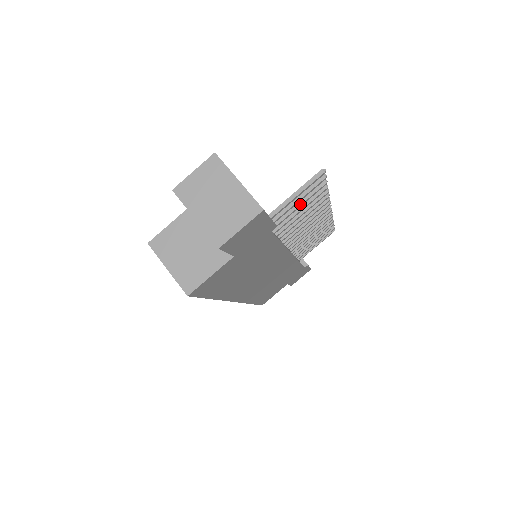
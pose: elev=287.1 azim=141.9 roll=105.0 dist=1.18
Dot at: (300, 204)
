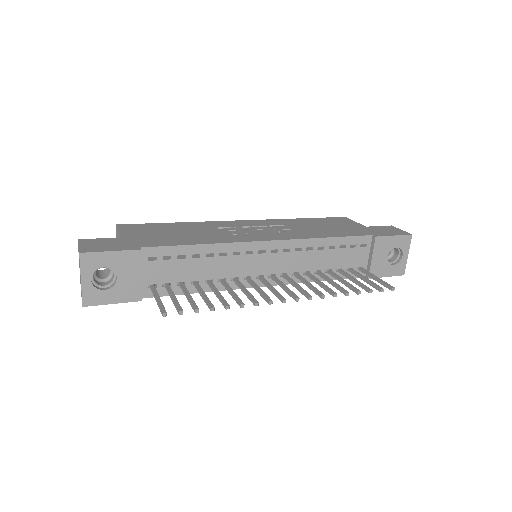
Dot at: (187, 298)
